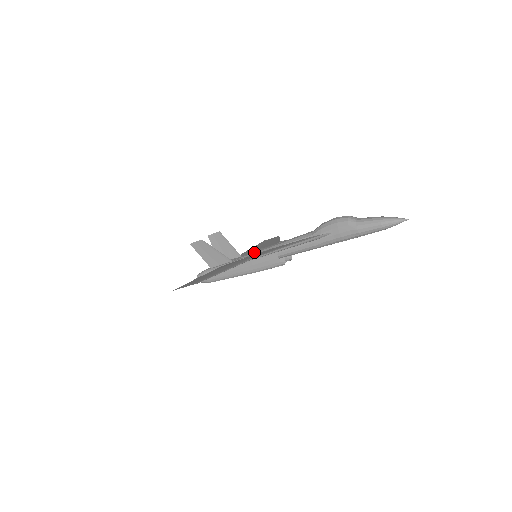
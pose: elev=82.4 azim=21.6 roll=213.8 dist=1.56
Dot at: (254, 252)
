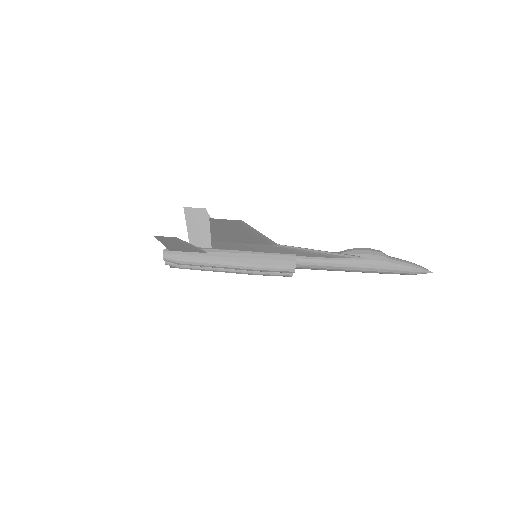
Dot at: occluded
